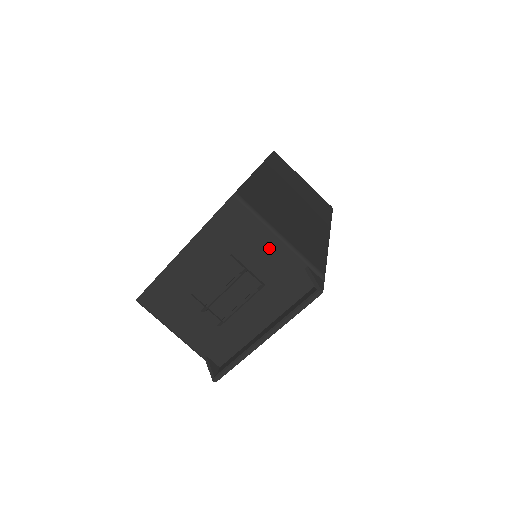
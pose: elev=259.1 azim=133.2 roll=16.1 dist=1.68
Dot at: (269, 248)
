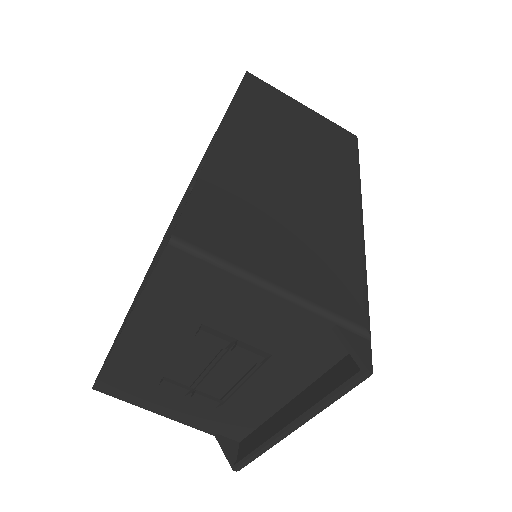
Dot at: (261, 309)
